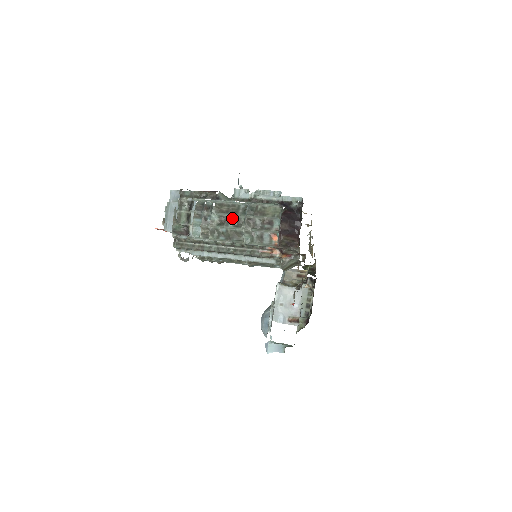
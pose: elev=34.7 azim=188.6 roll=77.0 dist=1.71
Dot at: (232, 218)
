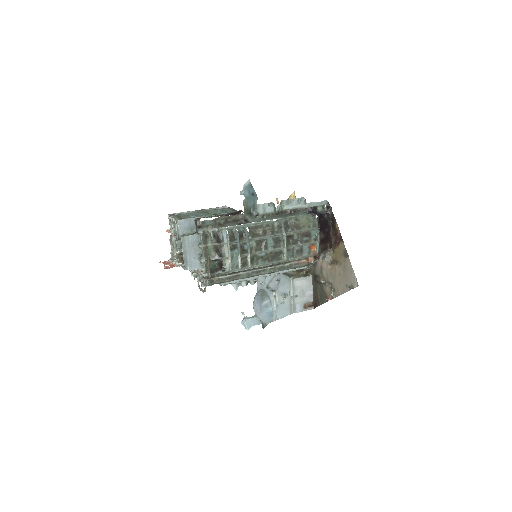
Dot at: (270, 240)
